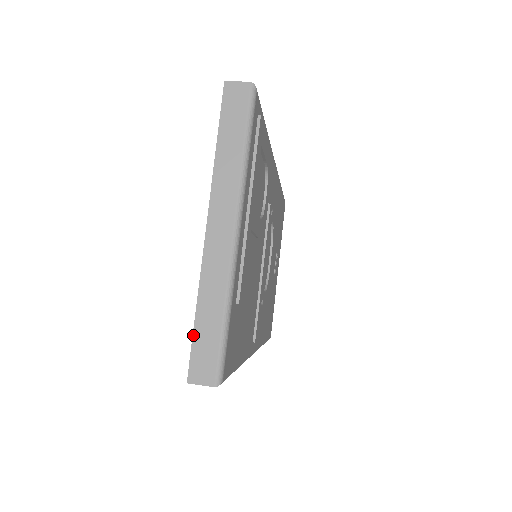
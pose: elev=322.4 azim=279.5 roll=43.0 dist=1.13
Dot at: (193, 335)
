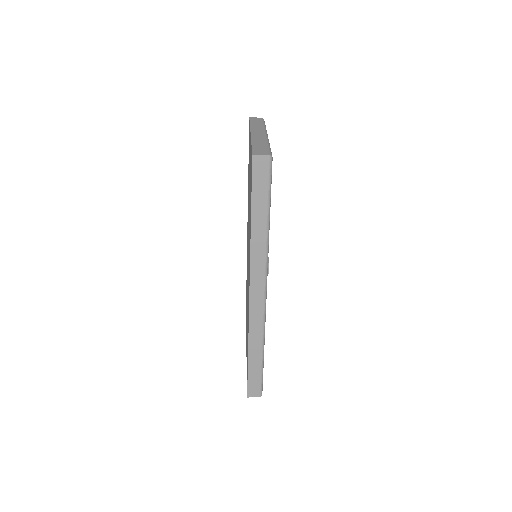
Dot at: (252, 147)
